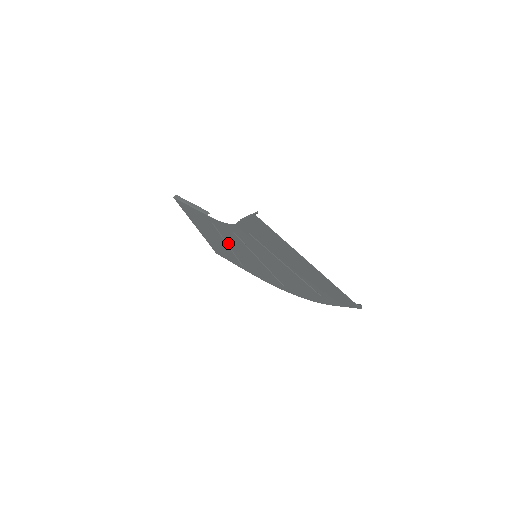
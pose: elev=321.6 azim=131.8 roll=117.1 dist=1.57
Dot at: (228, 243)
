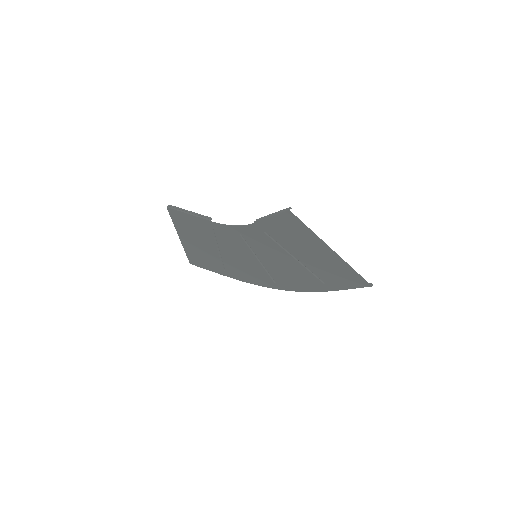
Dot at: (221, 248)
